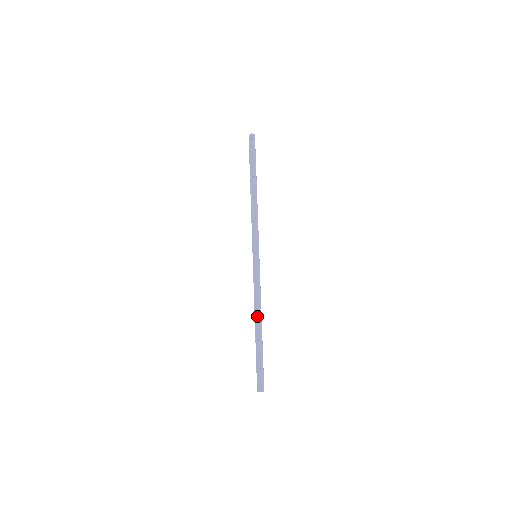
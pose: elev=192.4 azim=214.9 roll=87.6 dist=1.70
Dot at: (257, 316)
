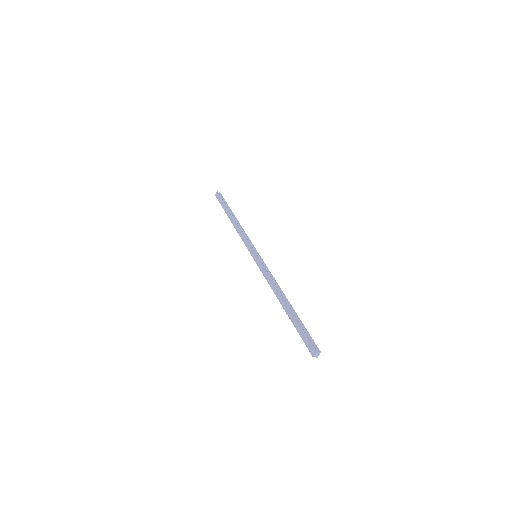
Dot at: (279, 293)
